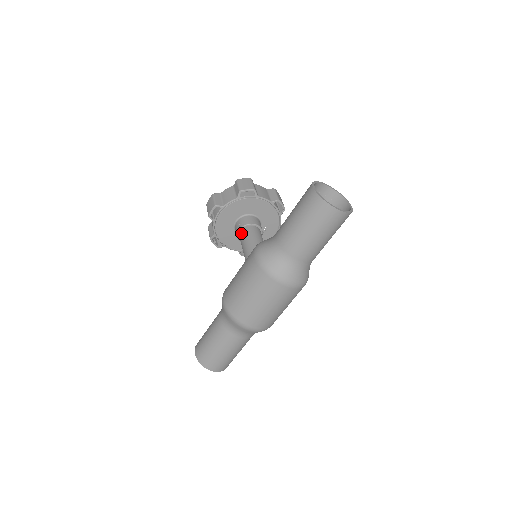
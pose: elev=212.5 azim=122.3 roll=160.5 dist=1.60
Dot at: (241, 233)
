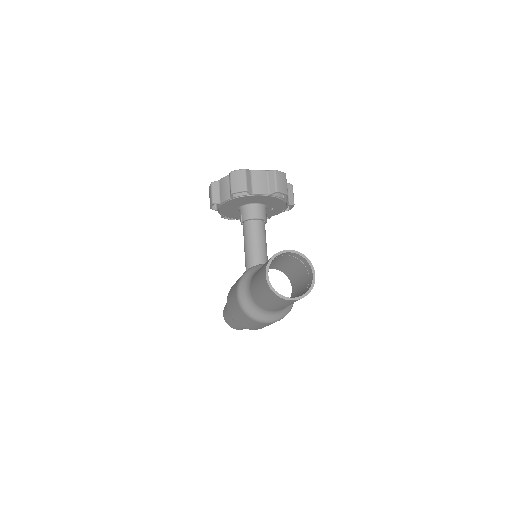
Dot at: (243, 226)
